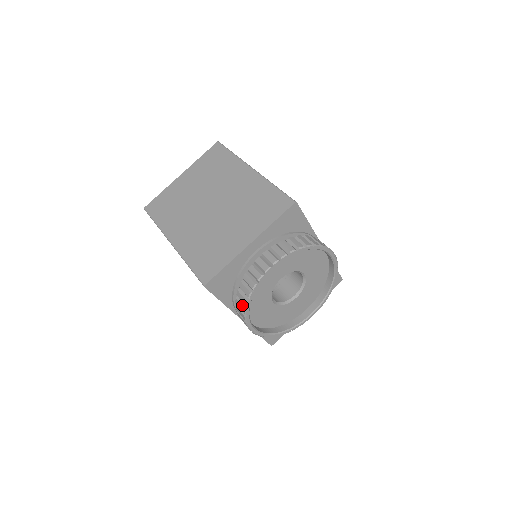
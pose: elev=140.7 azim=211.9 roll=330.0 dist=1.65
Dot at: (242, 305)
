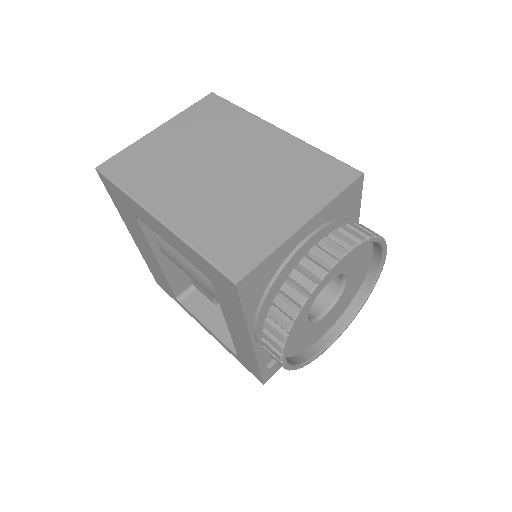
Dot at: (284, 318)
